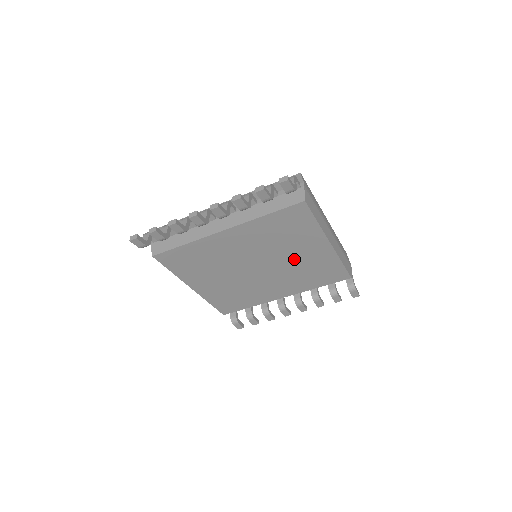
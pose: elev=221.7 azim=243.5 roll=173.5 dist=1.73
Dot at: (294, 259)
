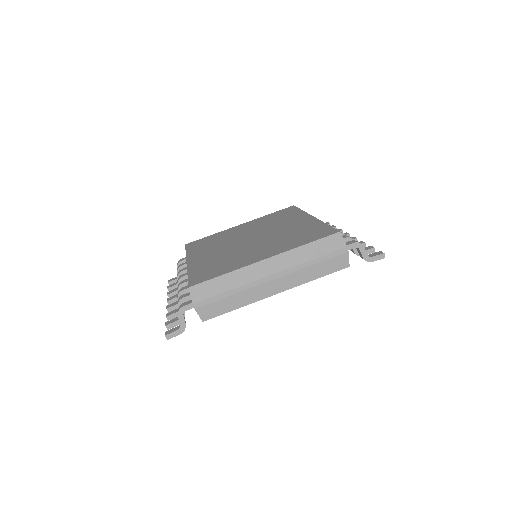
Dot at: occluded
